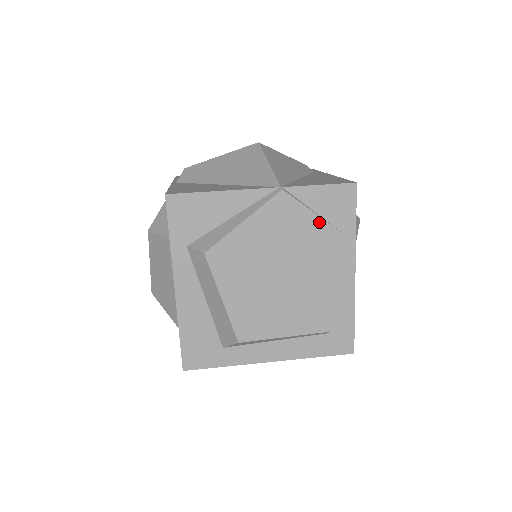
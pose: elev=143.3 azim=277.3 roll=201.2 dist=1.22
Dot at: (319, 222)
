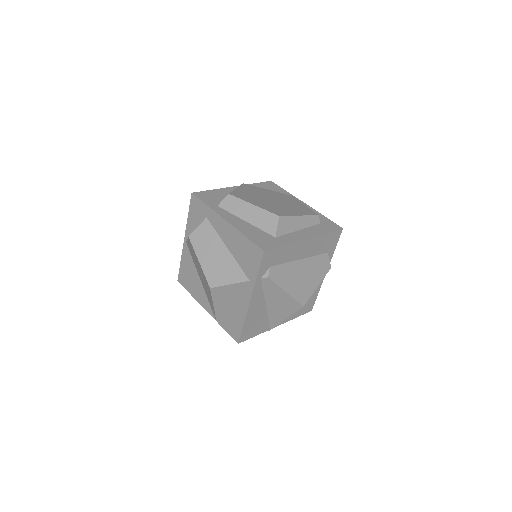
Dot at: (269, 191)
